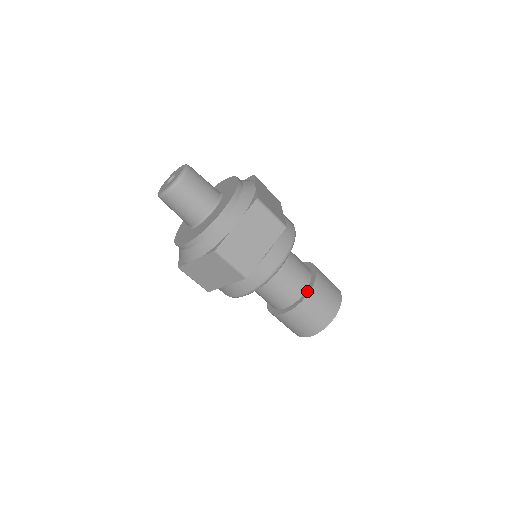
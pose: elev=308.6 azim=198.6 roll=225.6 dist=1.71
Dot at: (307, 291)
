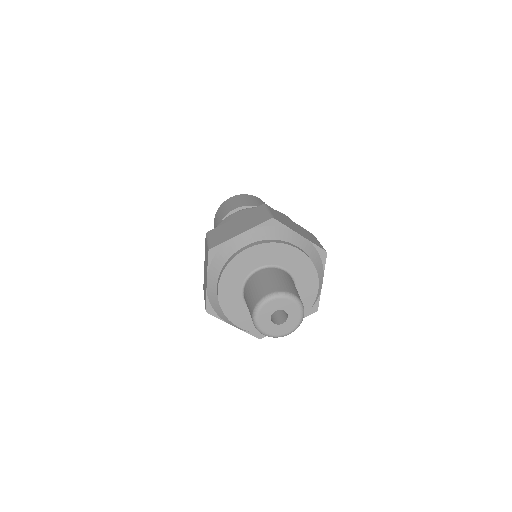
Dot at: occluded
